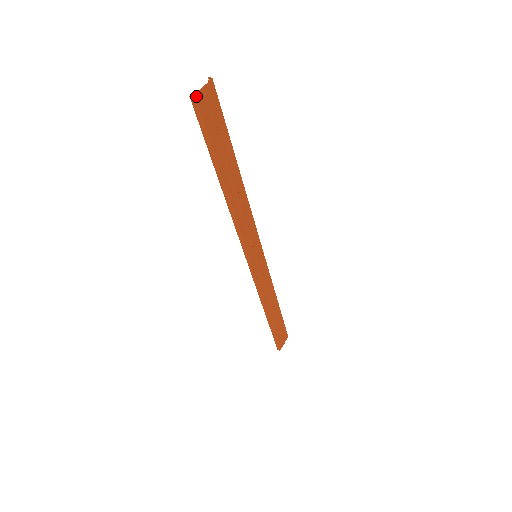
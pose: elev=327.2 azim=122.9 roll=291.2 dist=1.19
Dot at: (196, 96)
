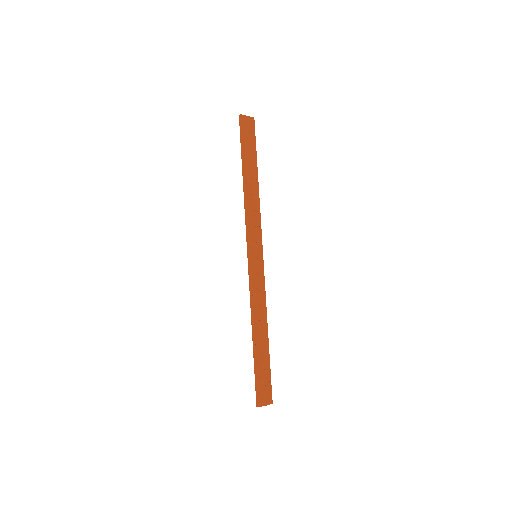
Dot at: (242, 115)
